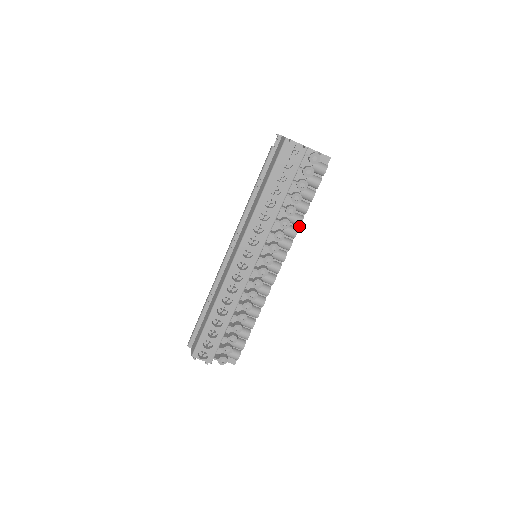
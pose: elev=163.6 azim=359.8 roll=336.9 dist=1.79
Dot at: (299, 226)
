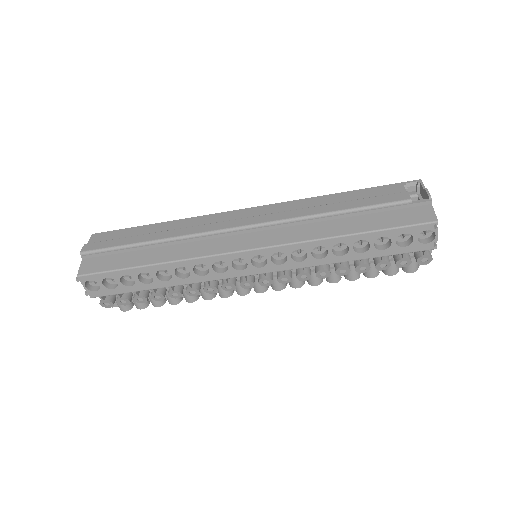
Dot at: (327, 280)
